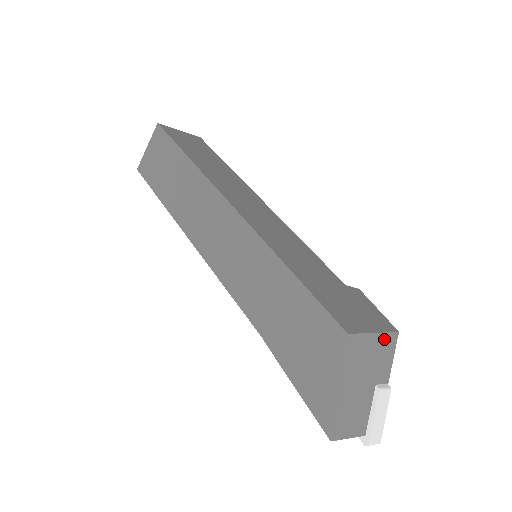
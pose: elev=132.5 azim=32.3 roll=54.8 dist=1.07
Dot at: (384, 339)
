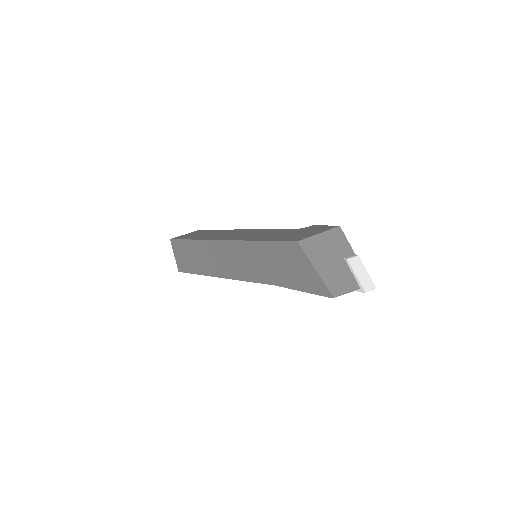
Dot at: (330, 234)
